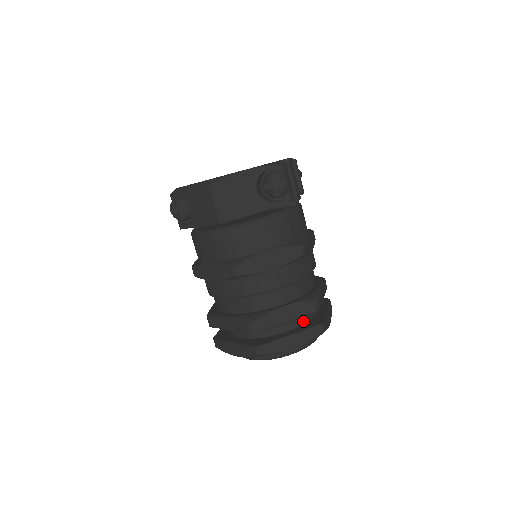
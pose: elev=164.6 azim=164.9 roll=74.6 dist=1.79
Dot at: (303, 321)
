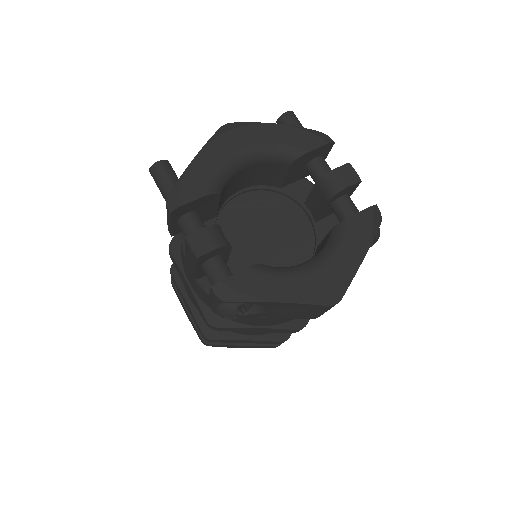
Dot at: occluded
